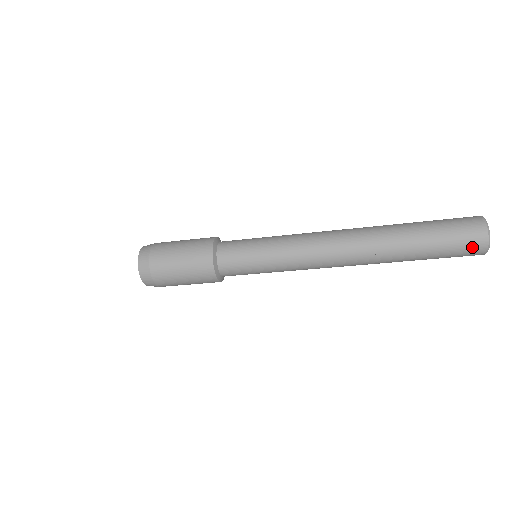
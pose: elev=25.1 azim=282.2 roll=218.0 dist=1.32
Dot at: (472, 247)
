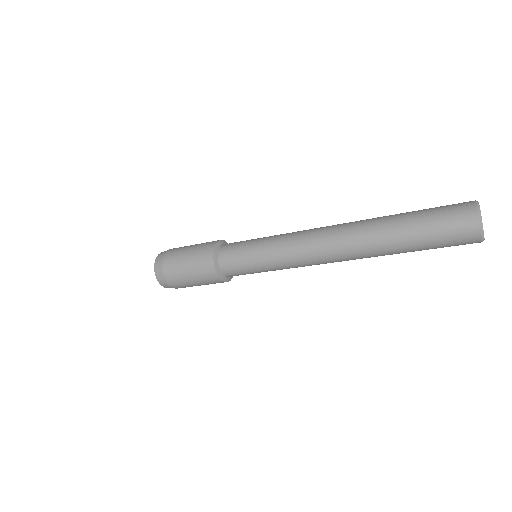
Dot at: (465, 244)
